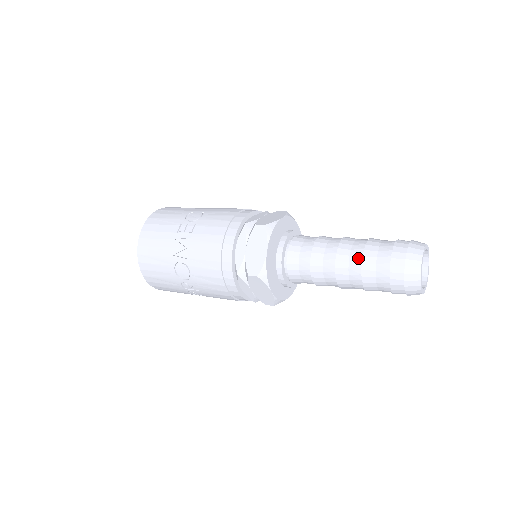
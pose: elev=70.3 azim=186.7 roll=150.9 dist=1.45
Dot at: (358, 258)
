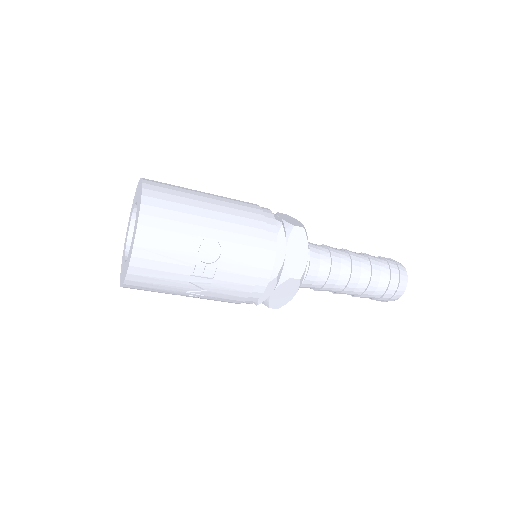
Dot at: (361, 290)
